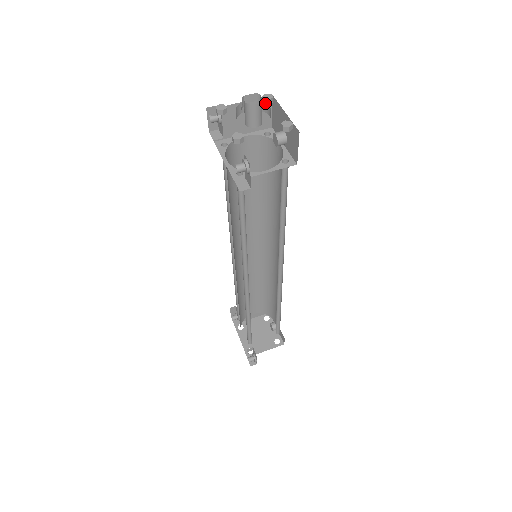
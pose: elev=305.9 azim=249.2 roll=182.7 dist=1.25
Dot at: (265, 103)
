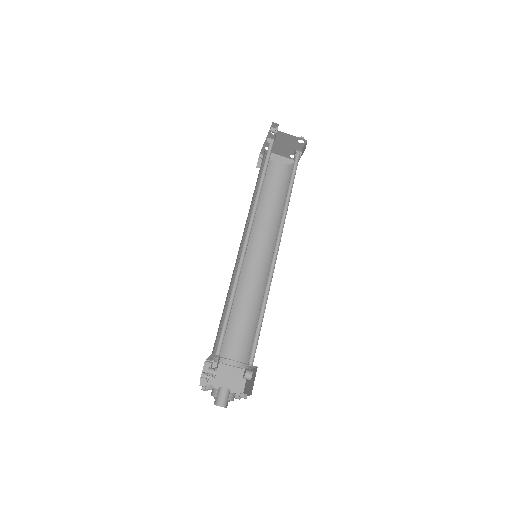
Dot at: (233, 400)
